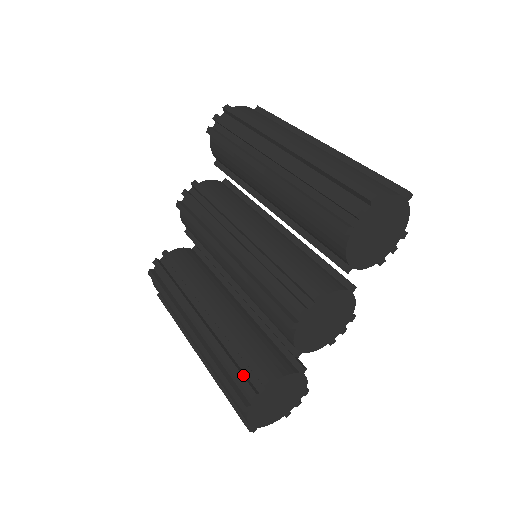
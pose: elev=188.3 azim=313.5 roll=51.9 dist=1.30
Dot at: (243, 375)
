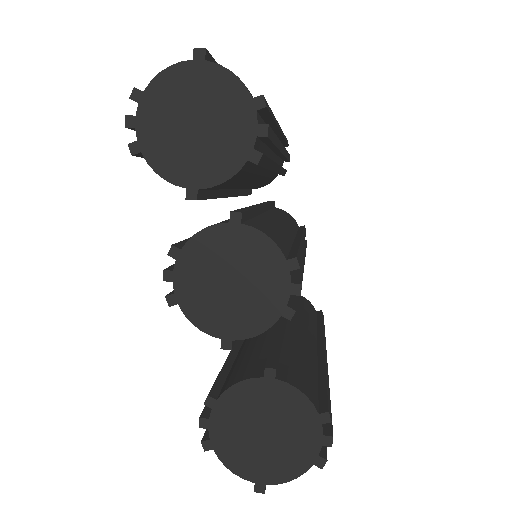
Dot at: occluded
